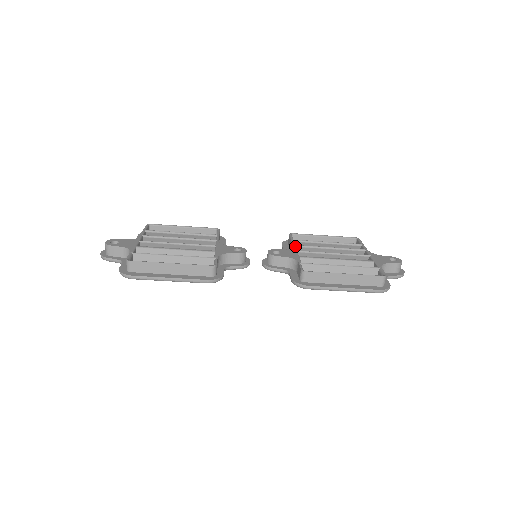
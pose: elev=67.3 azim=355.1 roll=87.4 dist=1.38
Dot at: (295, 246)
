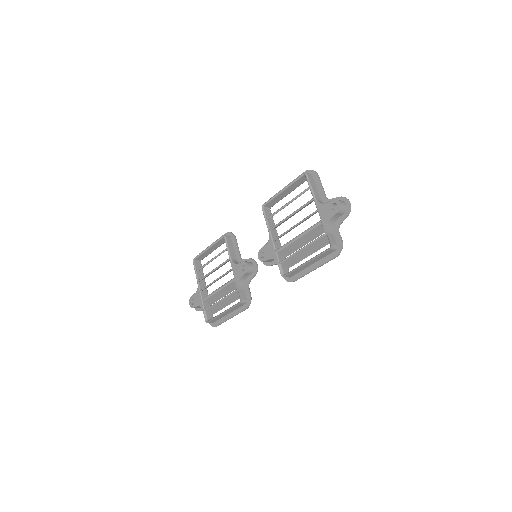
Dot at: (270, 233)
